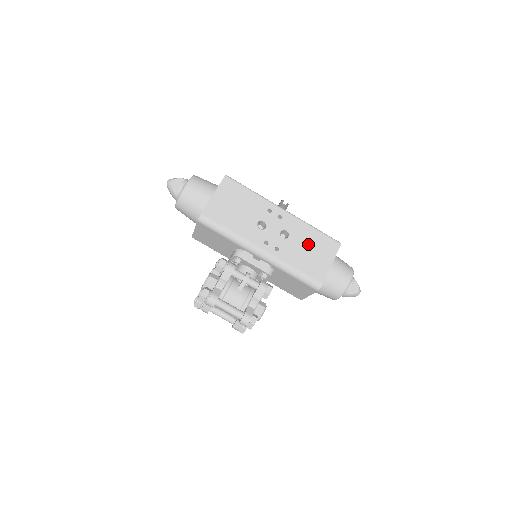
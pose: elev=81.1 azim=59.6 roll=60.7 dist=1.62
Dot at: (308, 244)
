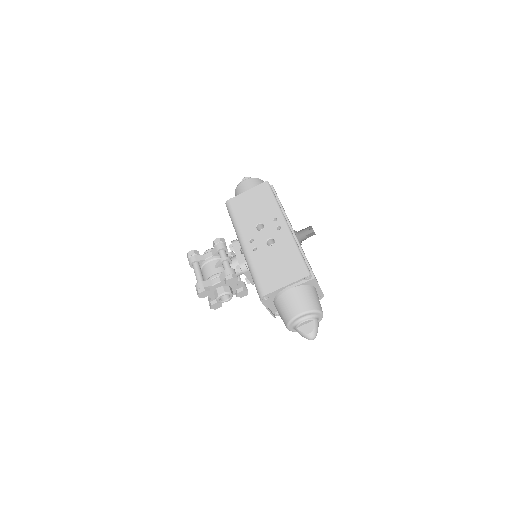
Dot at: (281, 259)
